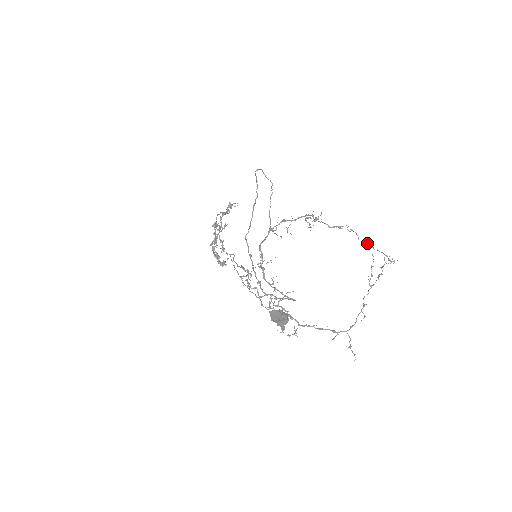
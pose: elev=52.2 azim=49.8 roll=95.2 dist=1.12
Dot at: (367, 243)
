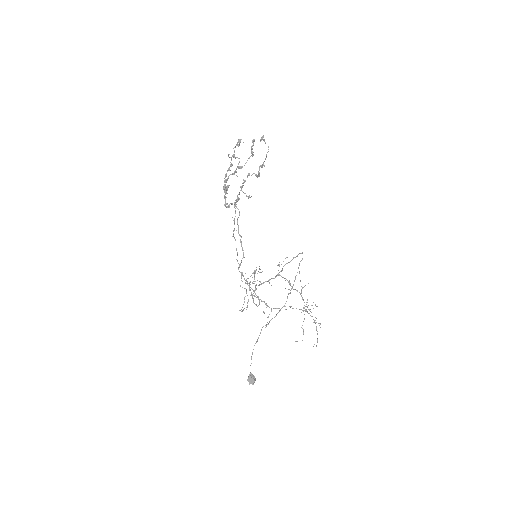
Dot at: (316, 326)
